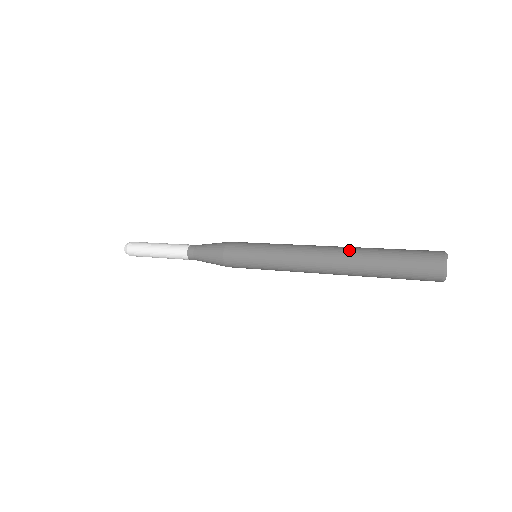
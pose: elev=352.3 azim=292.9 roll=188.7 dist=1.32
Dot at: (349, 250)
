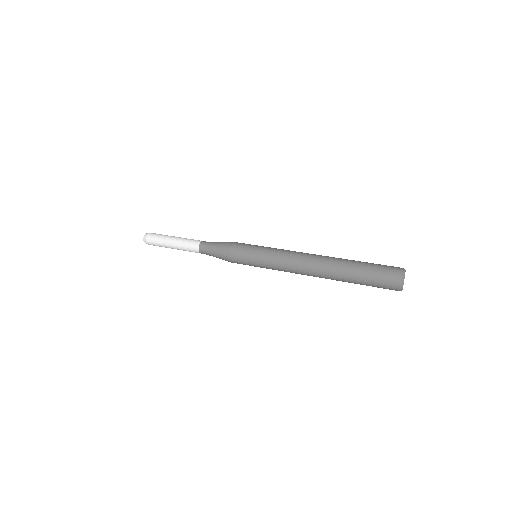
Dot at: (333, 257)
